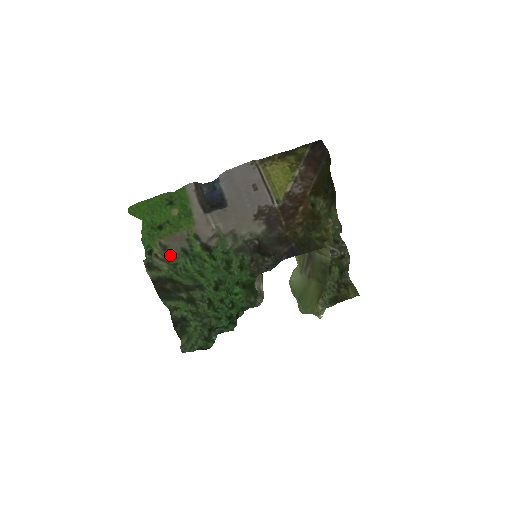
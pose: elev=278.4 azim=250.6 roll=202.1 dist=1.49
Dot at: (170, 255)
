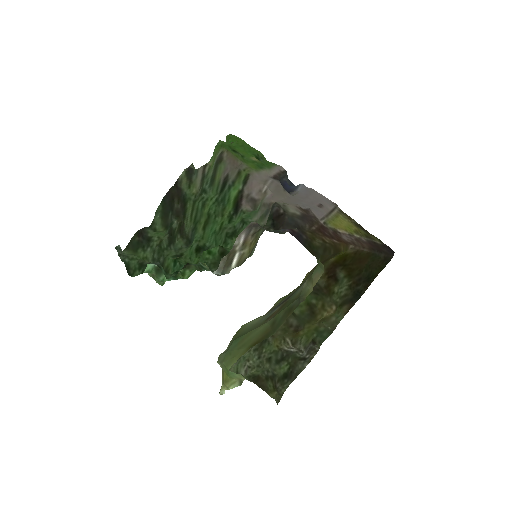
Dot at: (213, 177)
